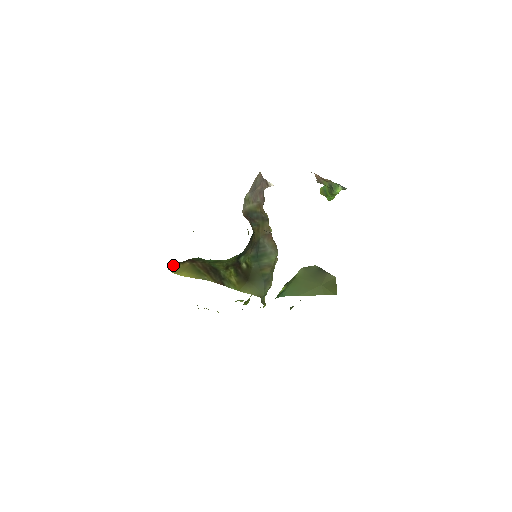
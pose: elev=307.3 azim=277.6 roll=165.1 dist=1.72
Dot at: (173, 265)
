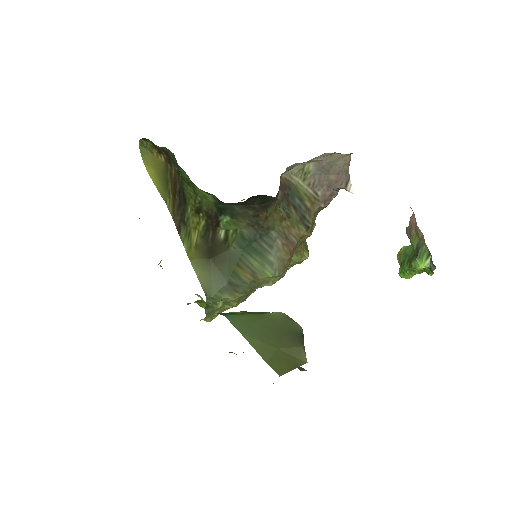
Dot at: (146, 142)
